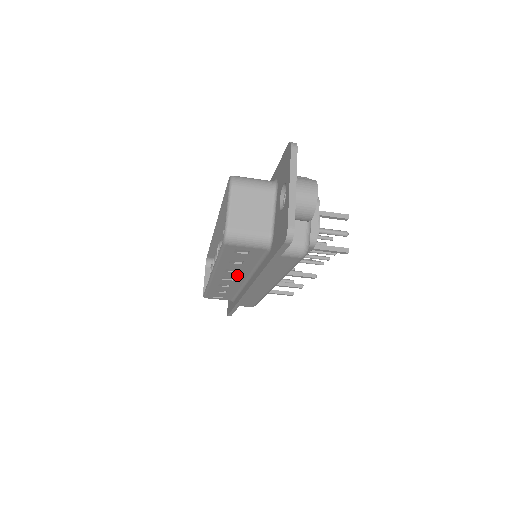
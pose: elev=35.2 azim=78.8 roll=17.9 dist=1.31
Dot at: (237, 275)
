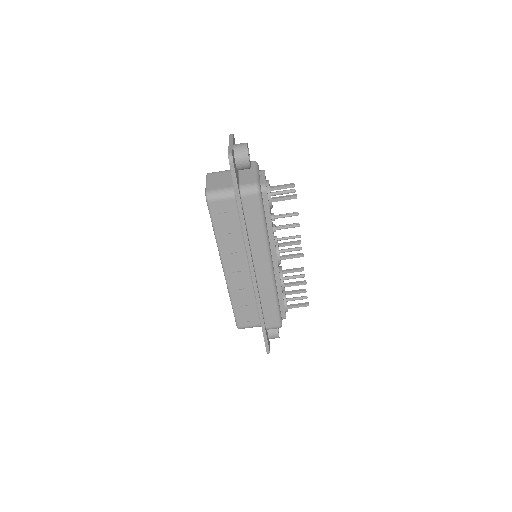
Dot at: (239, 258)
